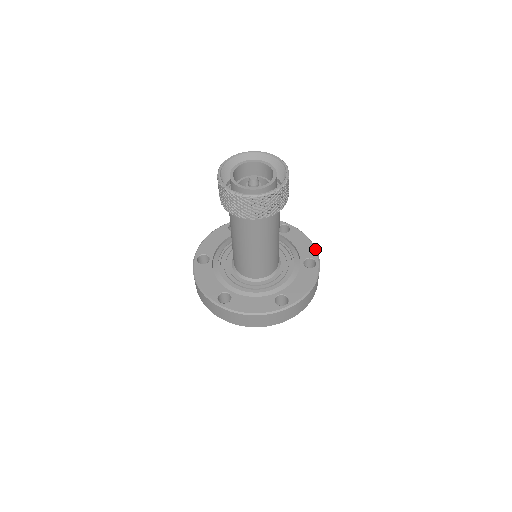
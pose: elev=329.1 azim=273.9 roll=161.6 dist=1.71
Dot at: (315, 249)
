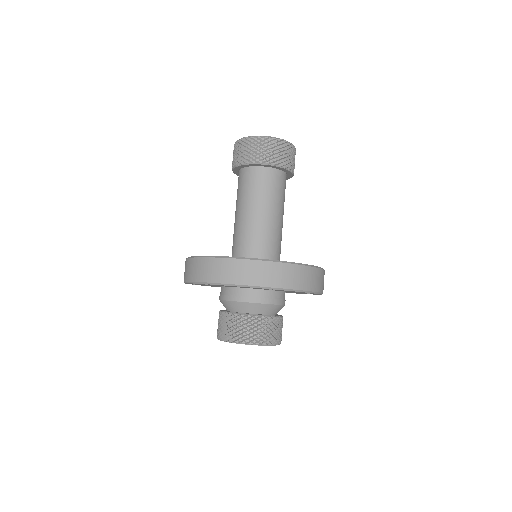
Dot at: occluded
